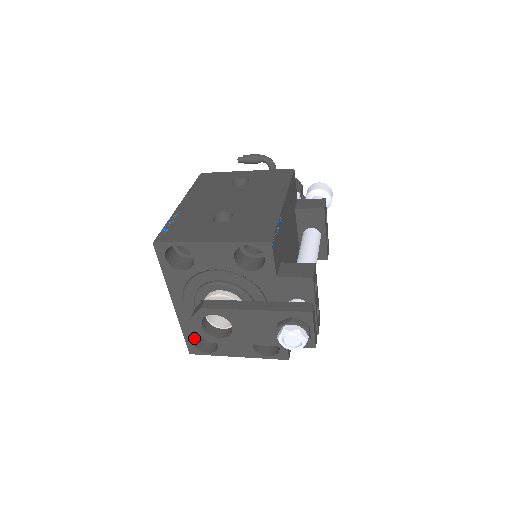
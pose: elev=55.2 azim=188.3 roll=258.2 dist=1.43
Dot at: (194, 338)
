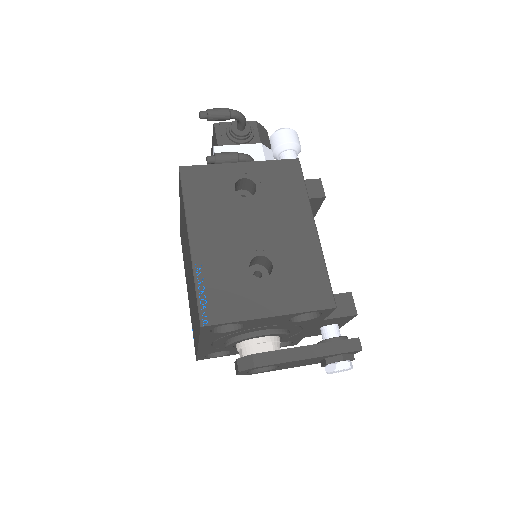
Dot at: occluded
